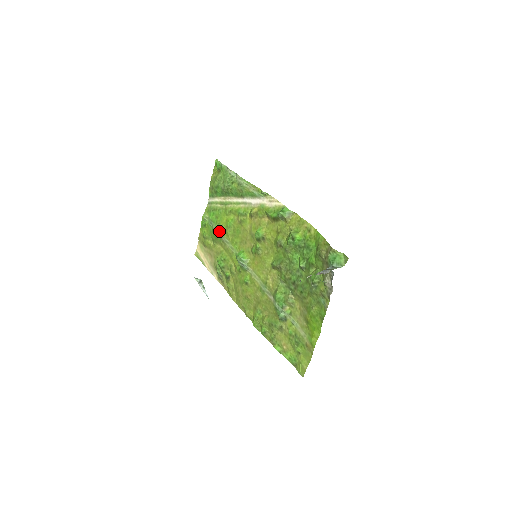
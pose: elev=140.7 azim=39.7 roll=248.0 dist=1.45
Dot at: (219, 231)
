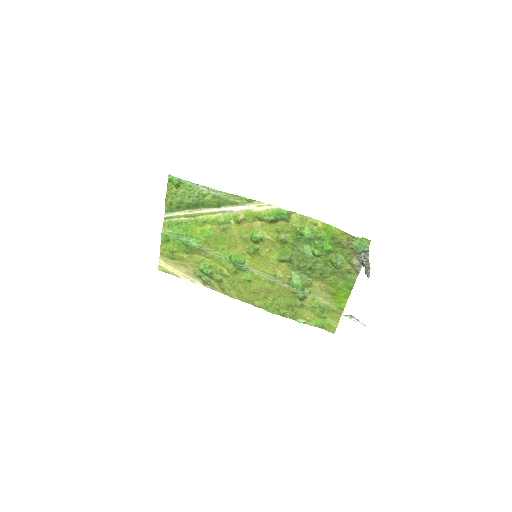
Dot at: (194, 243)
